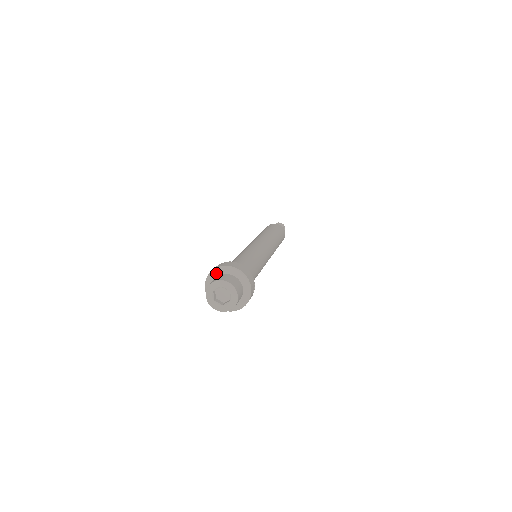
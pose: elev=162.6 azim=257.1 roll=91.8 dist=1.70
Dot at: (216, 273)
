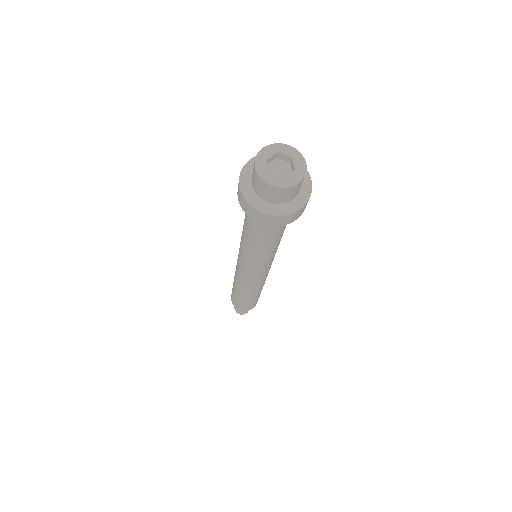
Dot at: occluded
